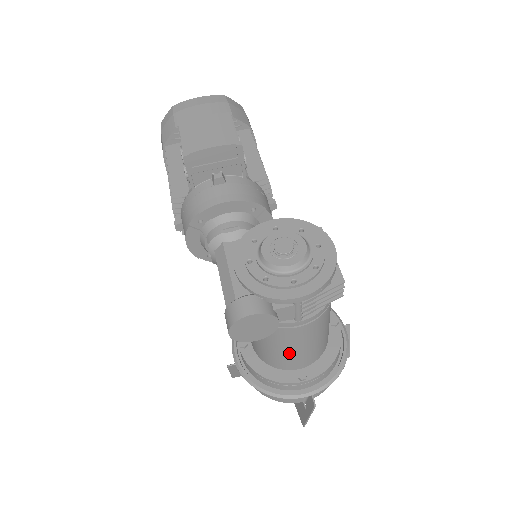
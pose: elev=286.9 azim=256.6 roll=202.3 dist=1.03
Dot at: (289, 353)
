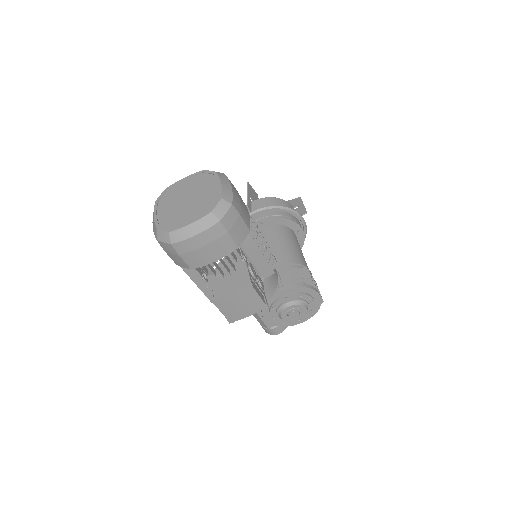
Dot at: occluded
